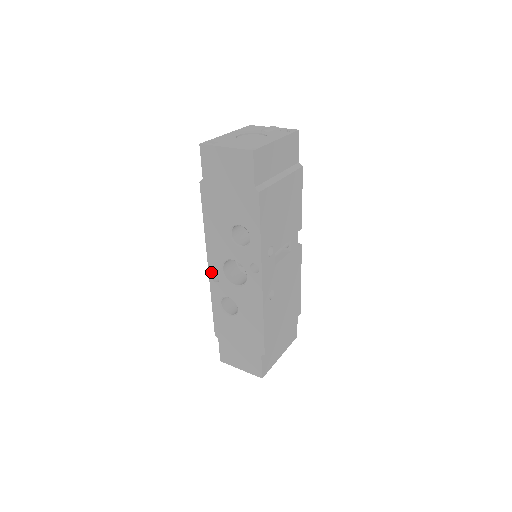
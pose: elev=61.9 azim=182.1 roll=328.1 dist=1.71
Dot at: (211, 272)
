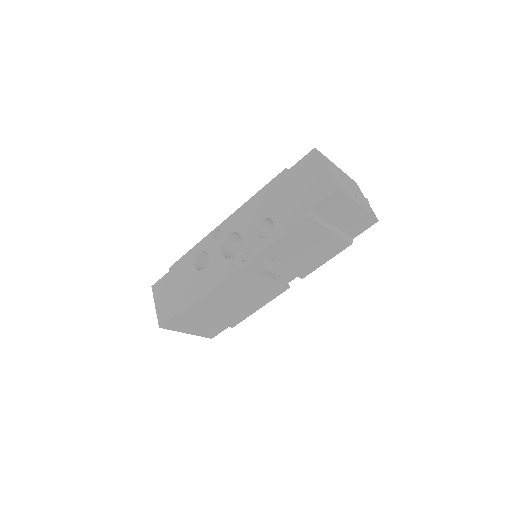
Dot at: (220, 227)
